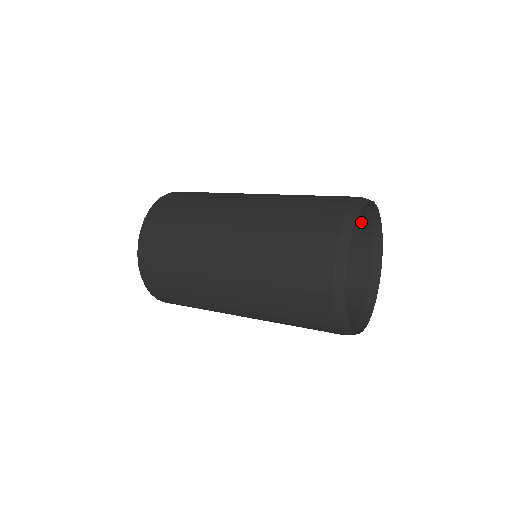
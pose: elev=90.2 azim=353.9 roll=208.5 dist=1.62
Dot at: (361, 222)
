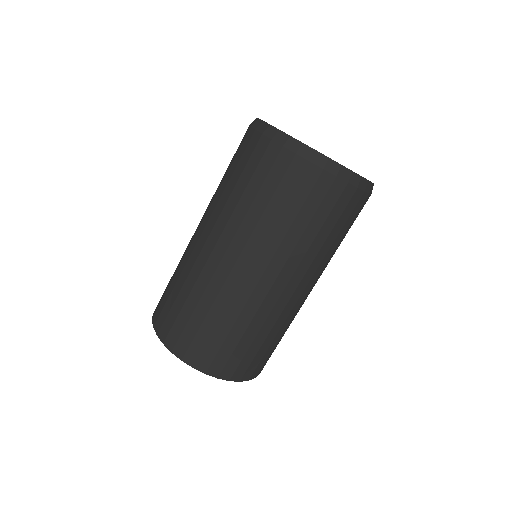
Dot at: occluded
